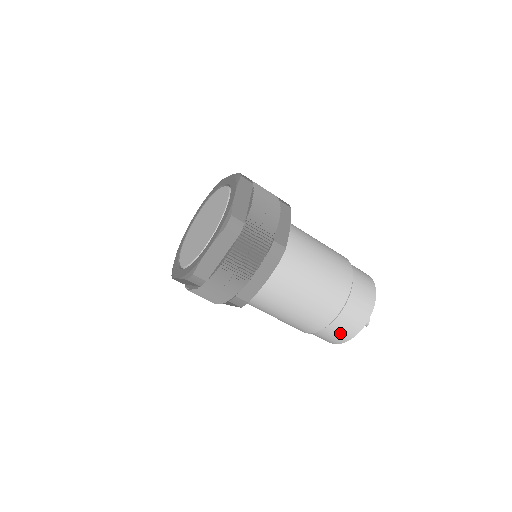
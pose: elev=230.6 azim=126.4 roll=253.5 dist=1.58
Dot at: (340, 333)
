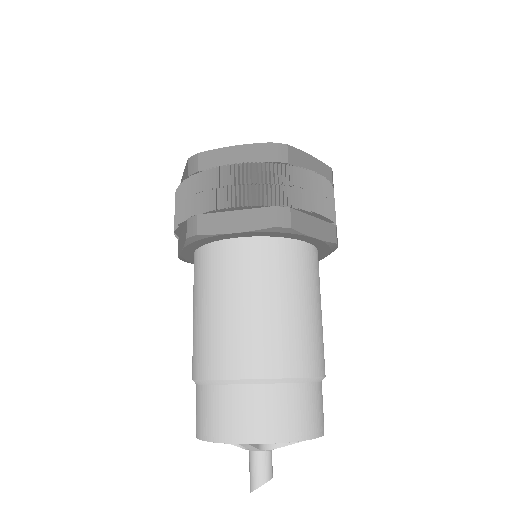
Dot at: (220, 415)
